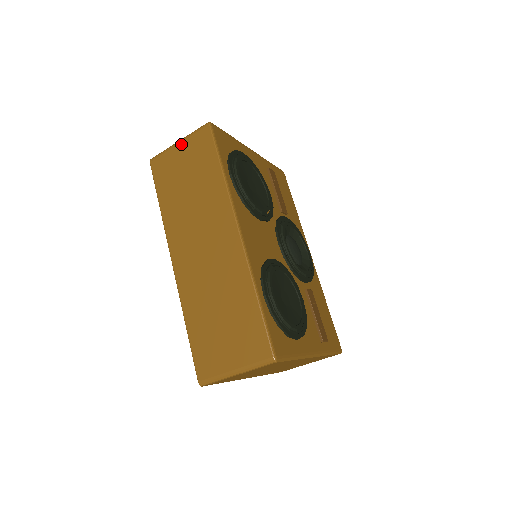
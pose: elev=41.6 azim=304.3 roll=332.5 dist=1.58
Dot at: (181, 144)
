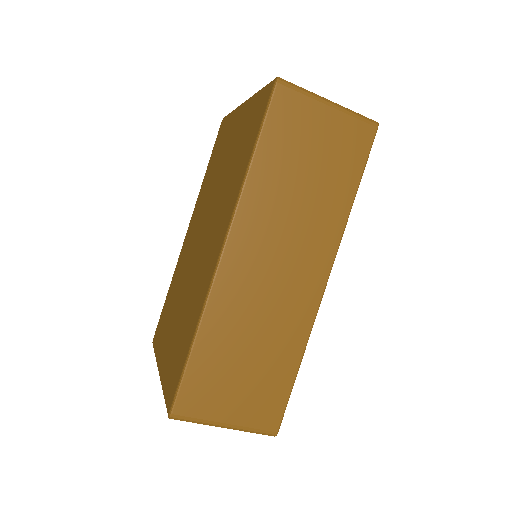
Dot at: (333, 111)
